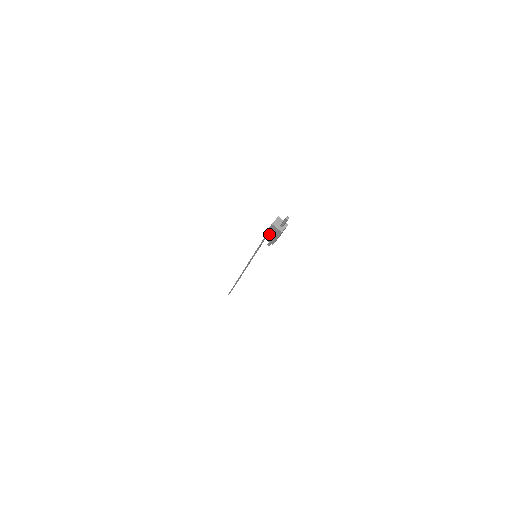
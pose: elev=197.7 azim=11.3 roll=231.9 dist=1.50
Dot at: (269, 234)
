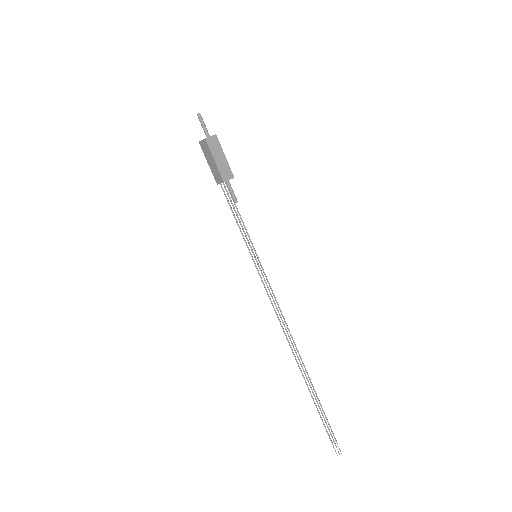
Dot at: (211, 167)
